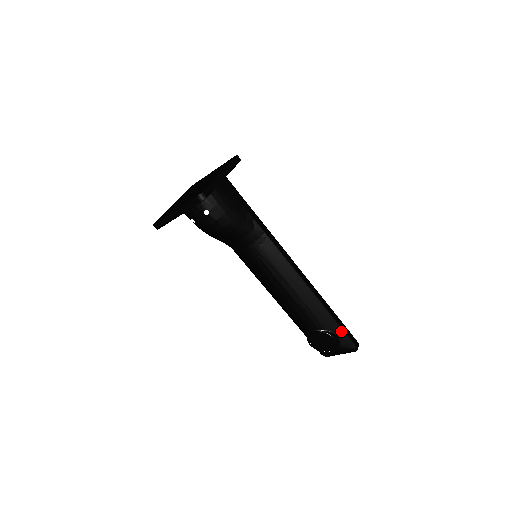
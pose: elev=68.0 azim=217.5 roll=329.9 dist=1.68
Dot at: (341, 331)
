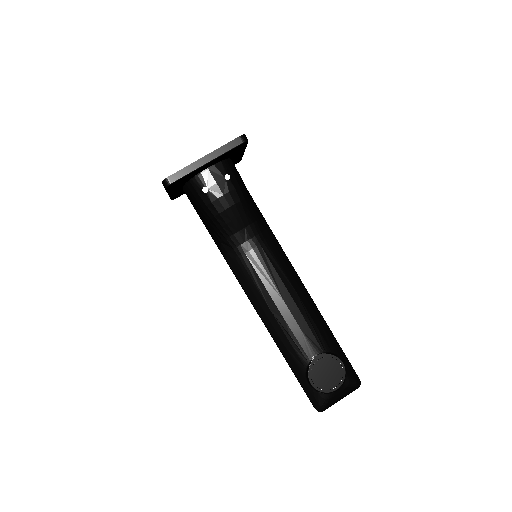
Dot at: (344, 356)
